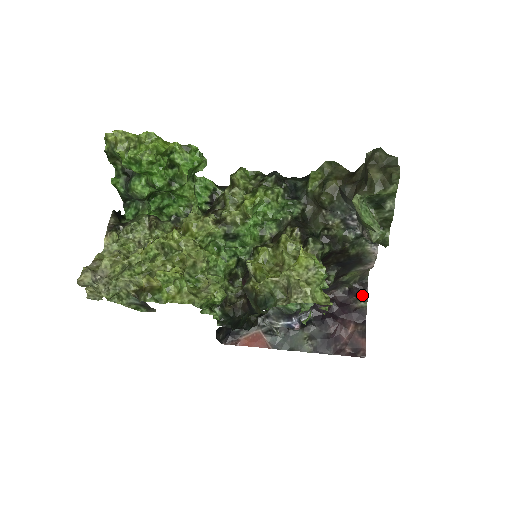
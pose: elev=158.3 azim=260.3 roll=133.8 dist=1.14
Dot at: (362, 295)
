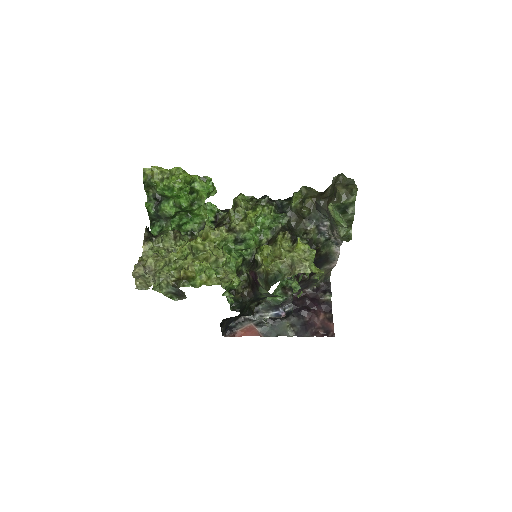
Dot at: (327, 291)
